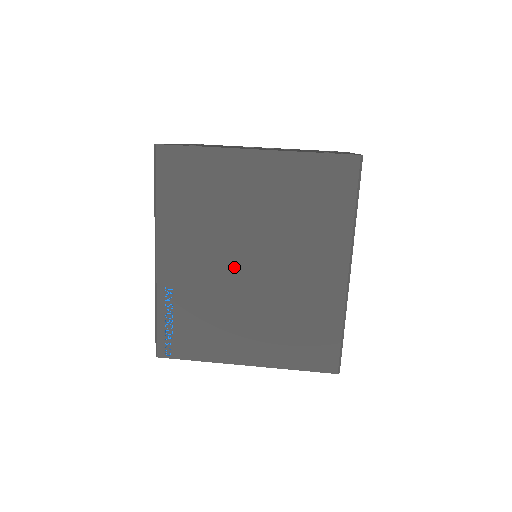
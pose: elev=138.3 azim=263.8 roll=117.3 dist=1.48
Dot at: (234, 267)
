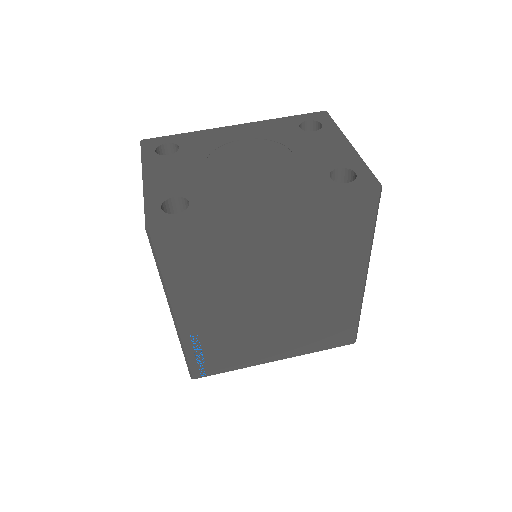
Dot at: (256, 305)
